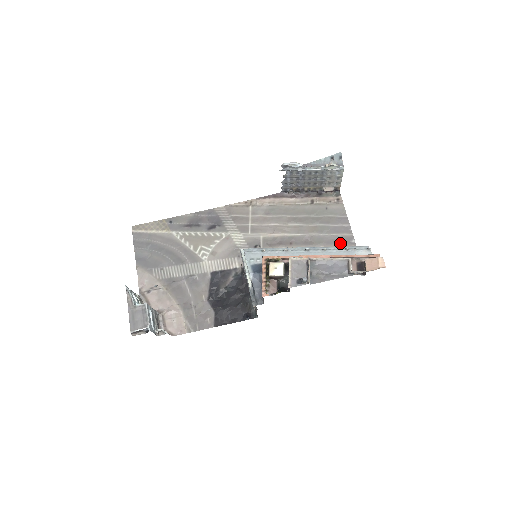
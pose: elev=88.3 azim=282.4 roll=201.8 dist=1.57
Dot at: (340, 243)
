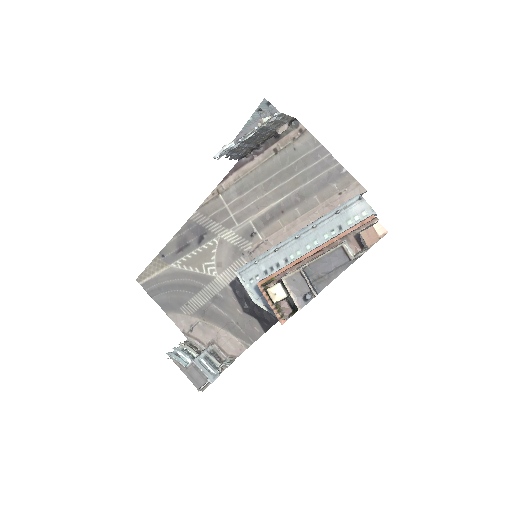
Dot at: (331, 181)
